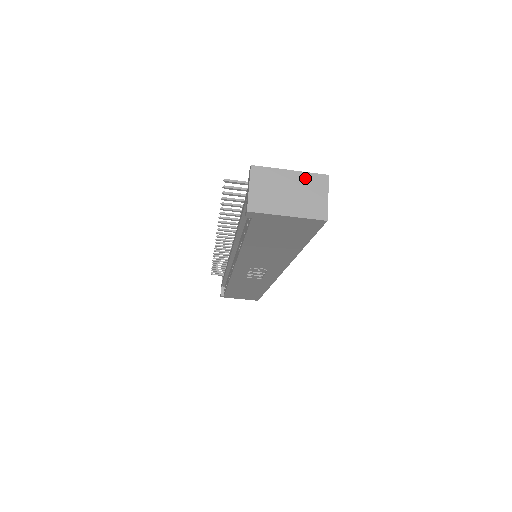
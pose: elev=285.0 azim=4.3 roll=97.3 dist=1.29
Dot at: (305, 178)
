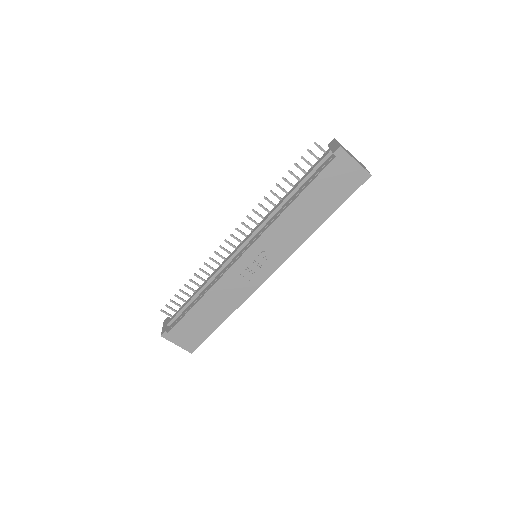
Dot at: (356, 159)
